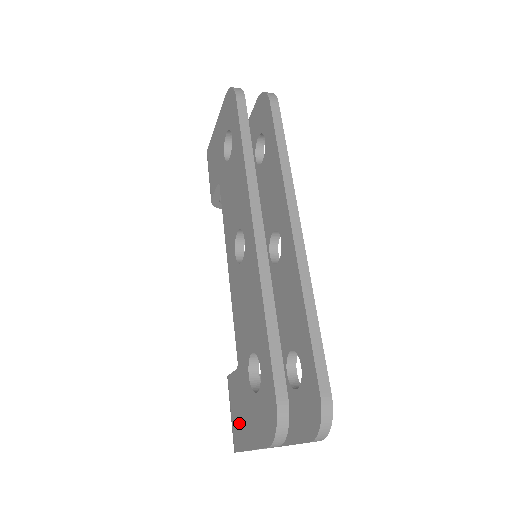
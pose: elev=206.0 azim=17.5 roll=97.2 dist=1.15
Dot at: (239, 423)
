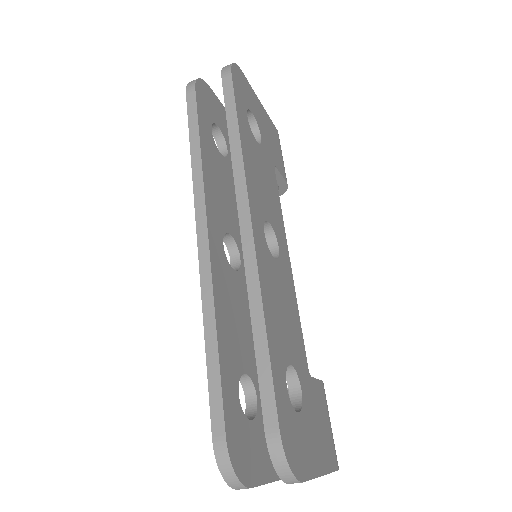
Dot at: occluded
